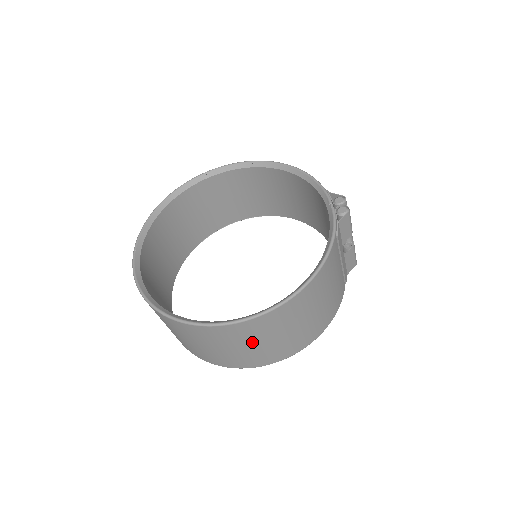
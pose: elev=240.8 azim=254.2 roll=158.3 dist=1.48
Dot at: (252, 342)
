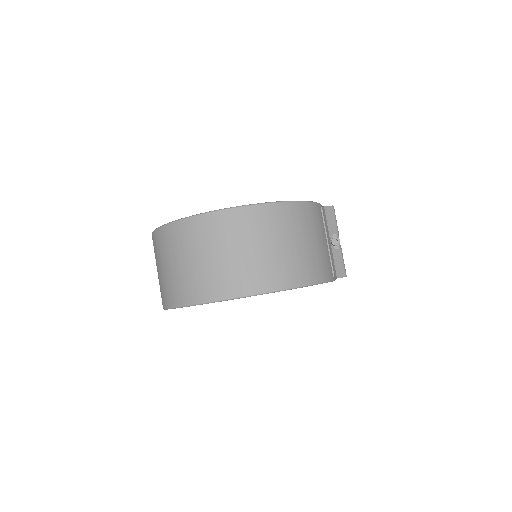
Dot at: (236, 245)
